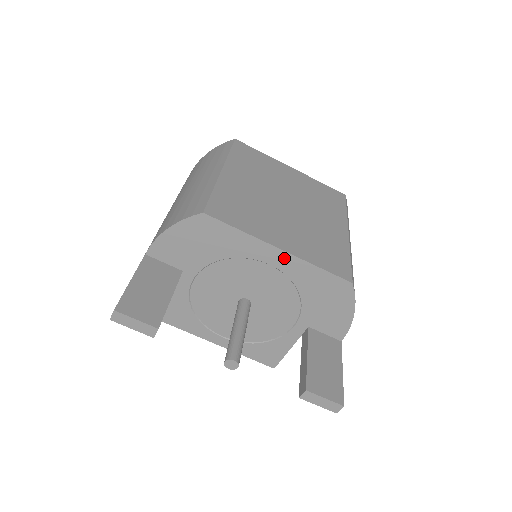
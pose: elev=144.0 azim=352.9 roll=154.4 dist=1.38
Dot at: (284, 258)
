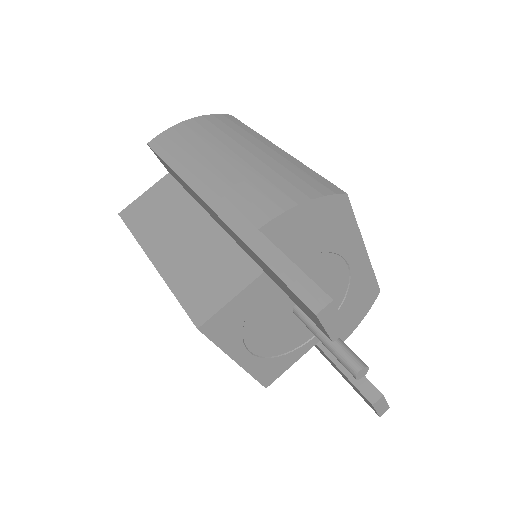
Dot at: (362, 259)
